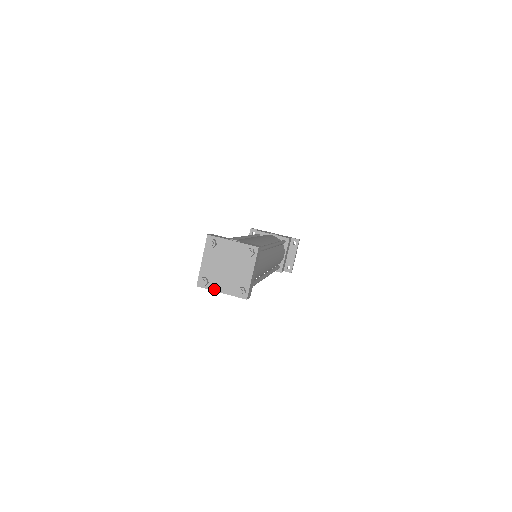
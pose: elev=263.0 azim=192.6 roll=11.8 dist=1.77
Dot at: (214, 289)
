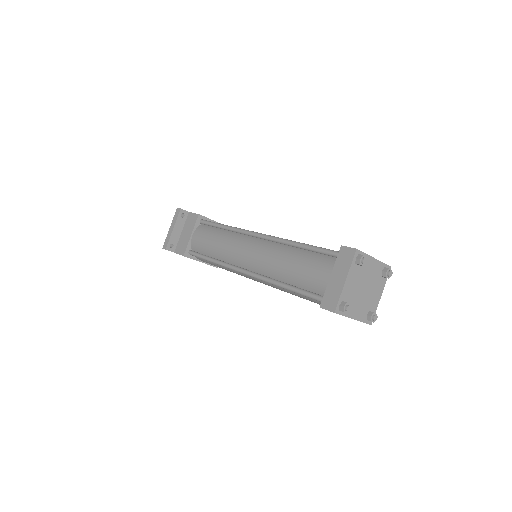
Dot at: (349, 315)
